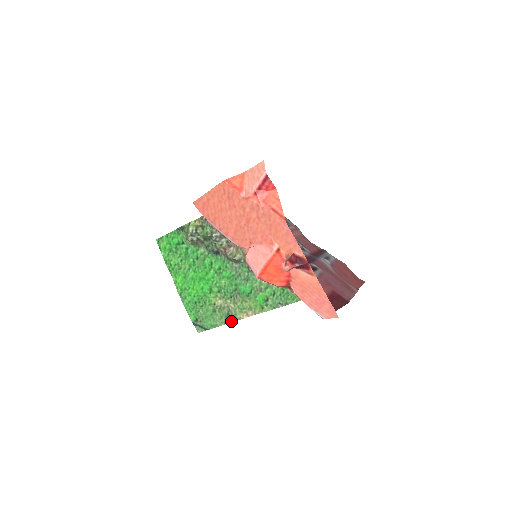
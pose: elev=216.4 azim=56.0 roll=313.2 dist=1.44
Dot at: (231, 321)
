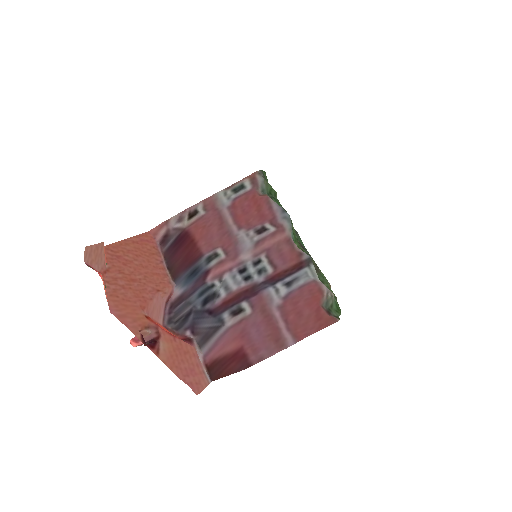
Dot at: occluded
